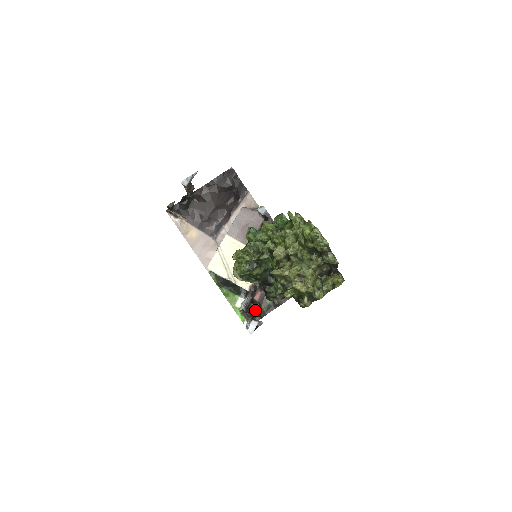
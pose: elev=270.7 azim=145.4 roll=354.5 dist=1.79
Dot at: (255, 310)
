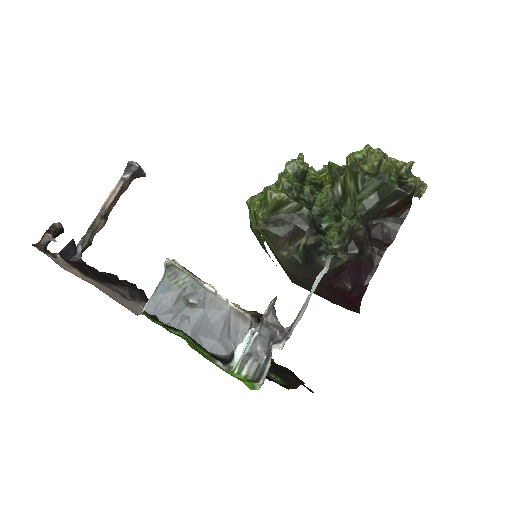
Dot at: occluded
